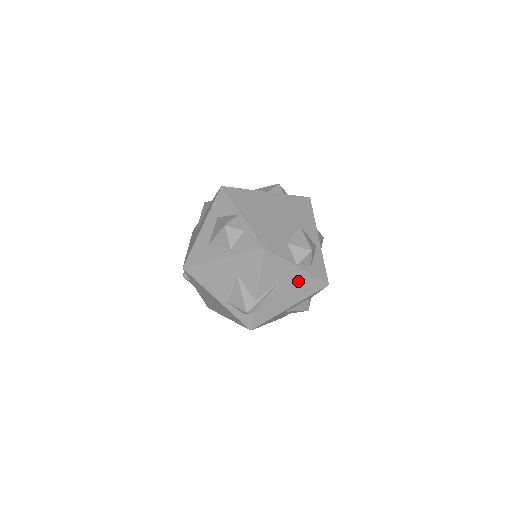
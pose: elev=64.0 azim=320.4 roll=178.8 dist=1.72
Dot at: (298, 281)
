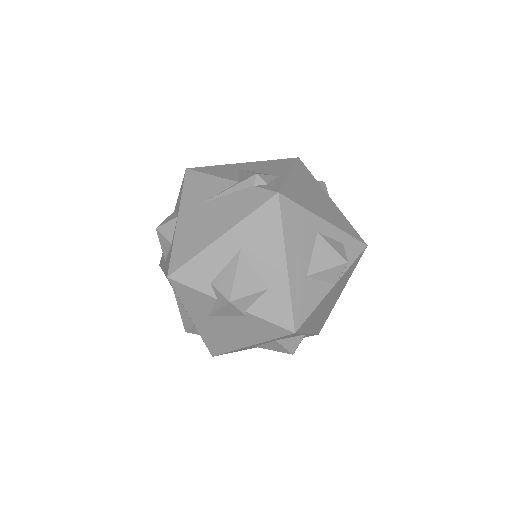
Dot at: occluded
